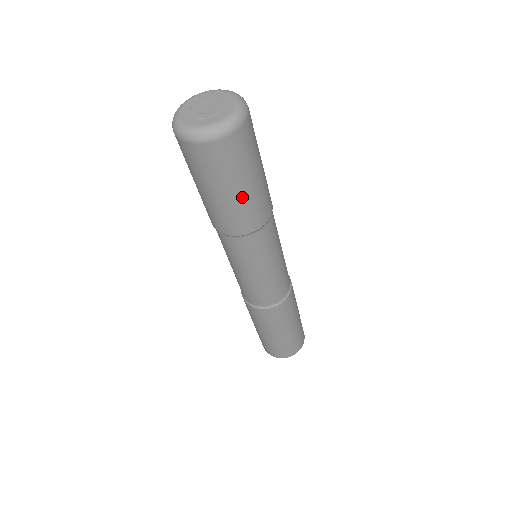
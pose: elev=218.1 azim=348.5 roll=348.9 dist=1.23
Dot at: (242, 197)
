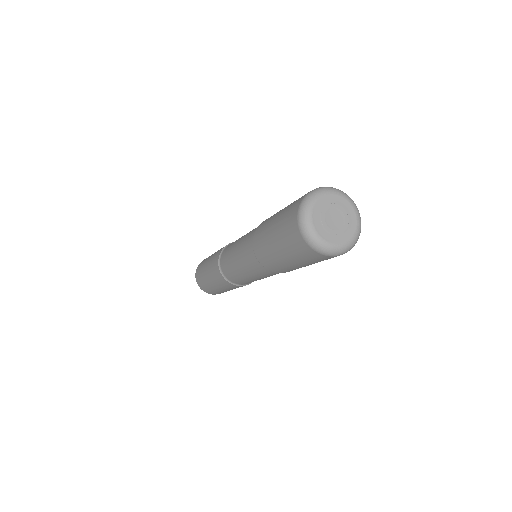
Dot at: (283, 260)
